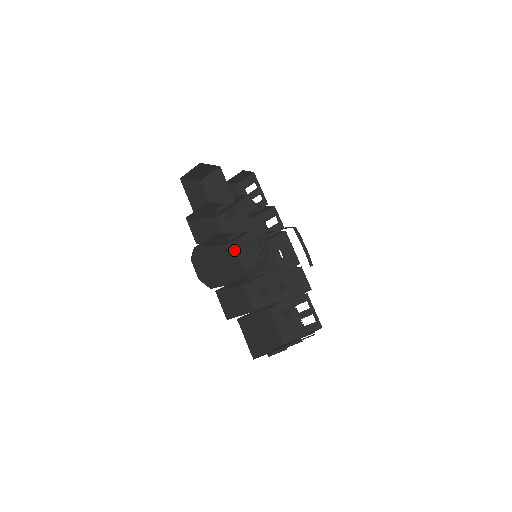
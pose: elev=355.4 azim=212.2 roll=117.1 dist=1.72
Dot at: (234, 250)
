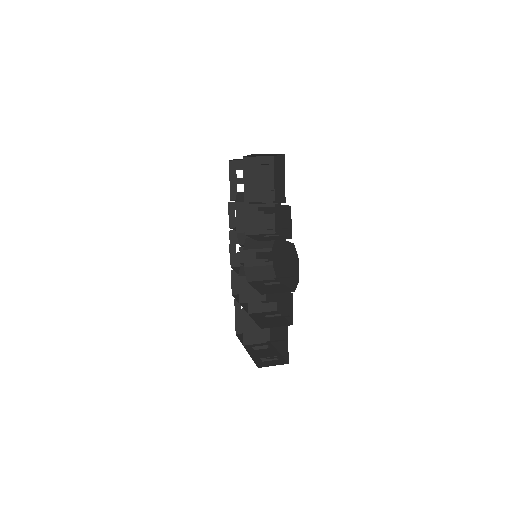
Dot at: (245, 245)
